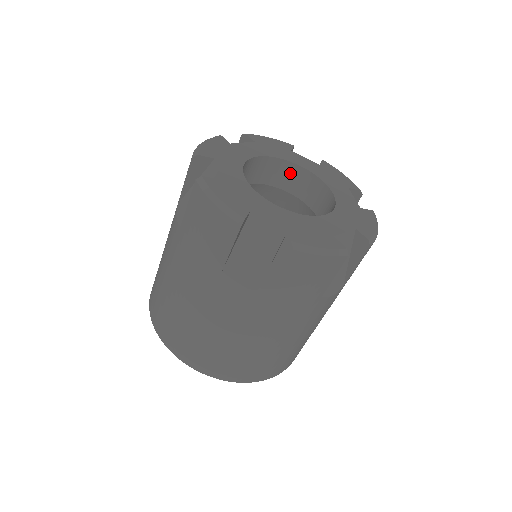
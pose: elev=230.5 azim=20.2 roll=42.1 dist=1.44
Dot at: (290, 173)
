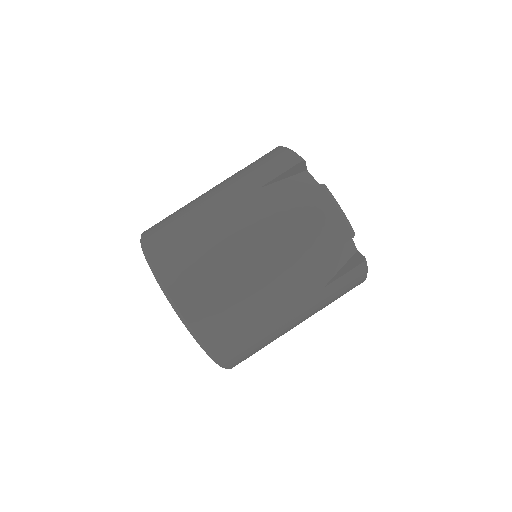
Dot at: occluded
